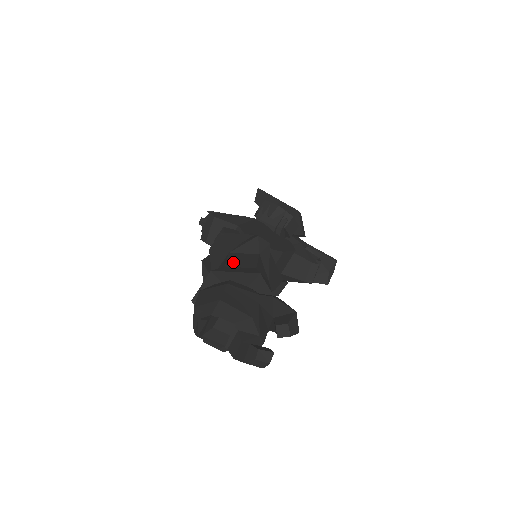
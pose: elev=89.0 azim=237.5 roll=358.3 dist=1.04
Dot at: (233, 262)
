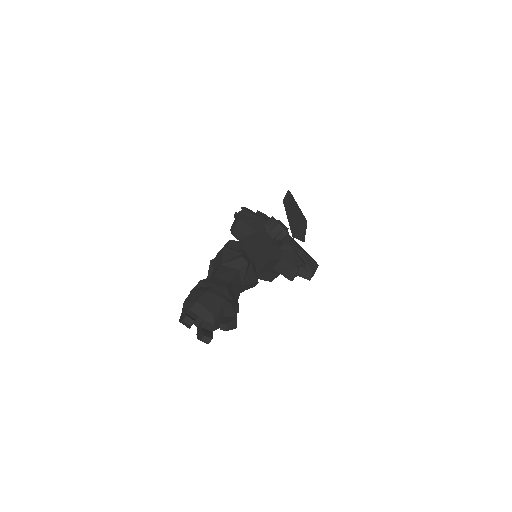
Dot at: (219, 274)
